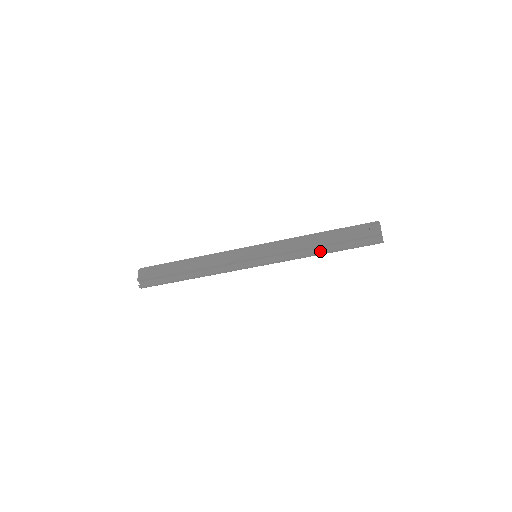
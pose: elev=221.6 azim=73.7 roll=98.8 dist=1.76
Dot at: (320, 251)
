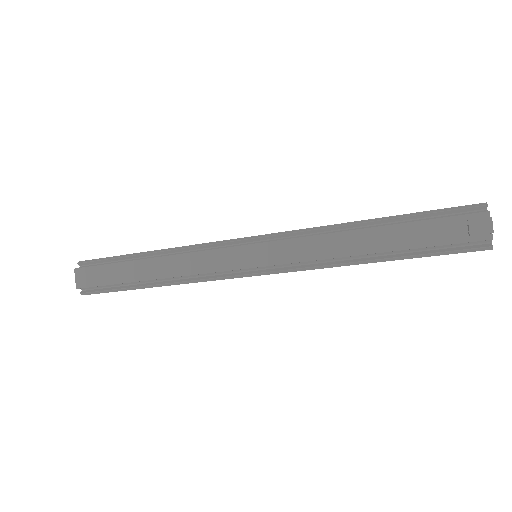
Dot at: (369, 261)
